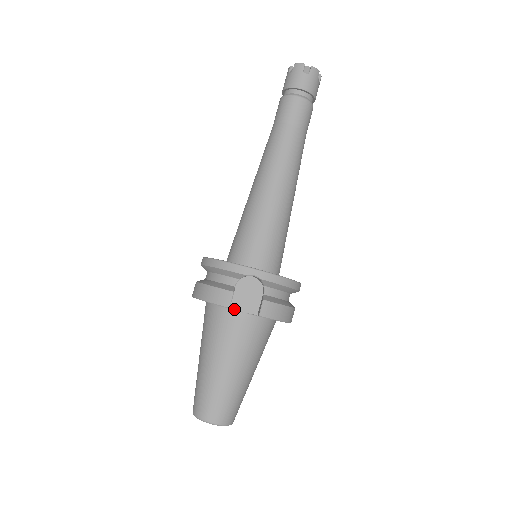
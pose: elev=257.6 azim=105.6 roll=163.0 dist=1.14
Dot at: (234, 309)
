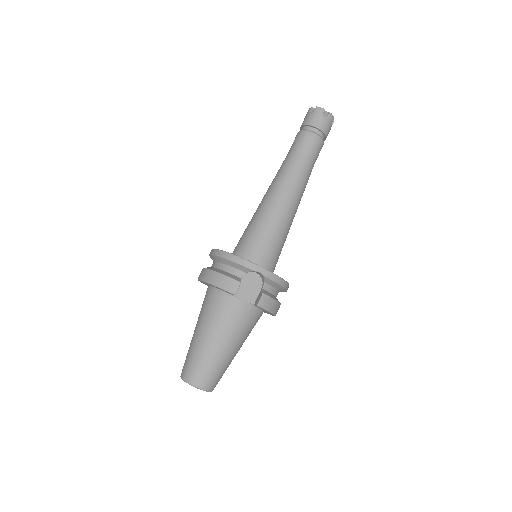
Dot at: (236, 296)
